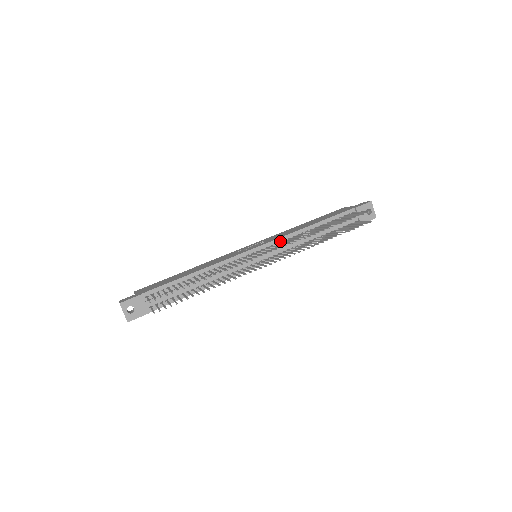
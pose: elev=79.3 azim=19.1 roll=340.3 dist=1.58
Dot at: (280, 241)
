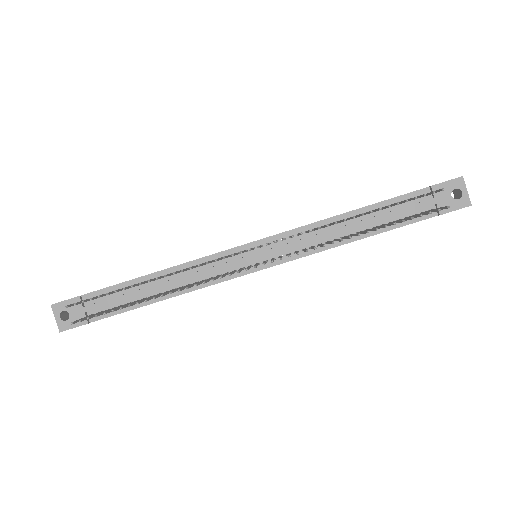
Dot at: occluded
